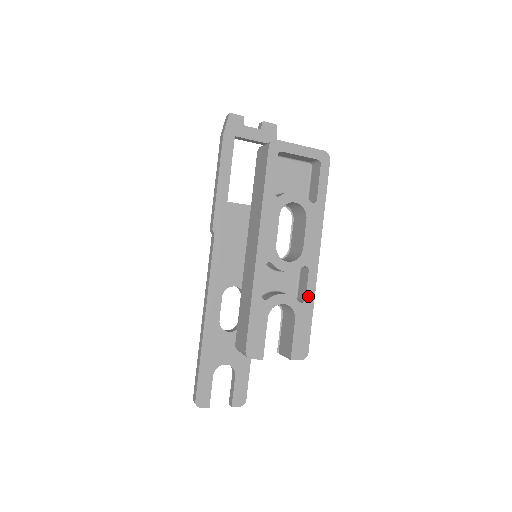
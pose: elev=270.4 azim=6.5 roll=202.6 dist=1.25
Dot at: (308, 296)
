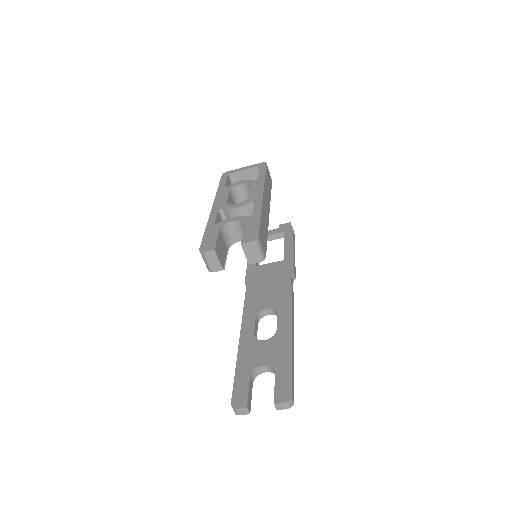
Dot at: (255, 212)
